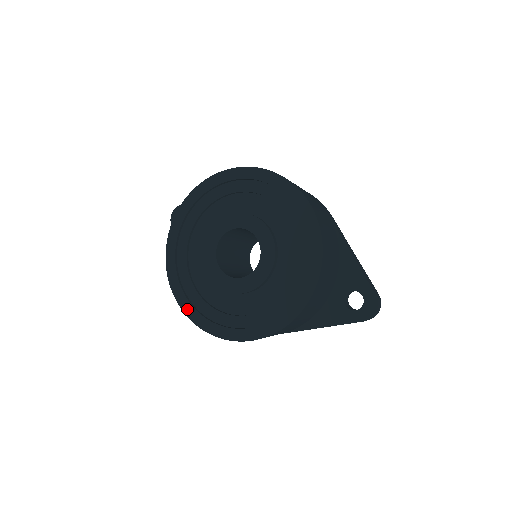
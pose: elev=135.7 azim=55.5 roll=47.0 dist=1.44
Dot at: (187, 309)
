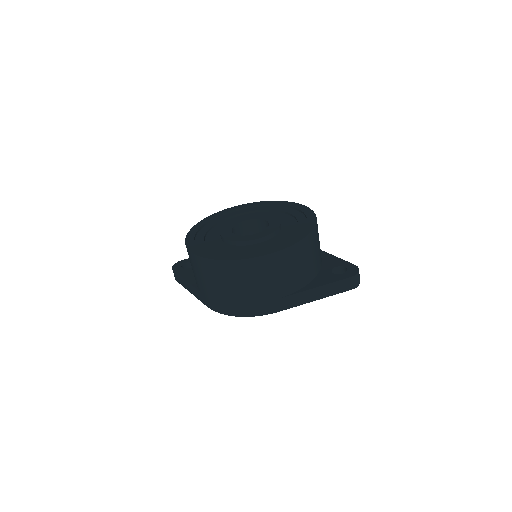
Dot at: (205, 255)
